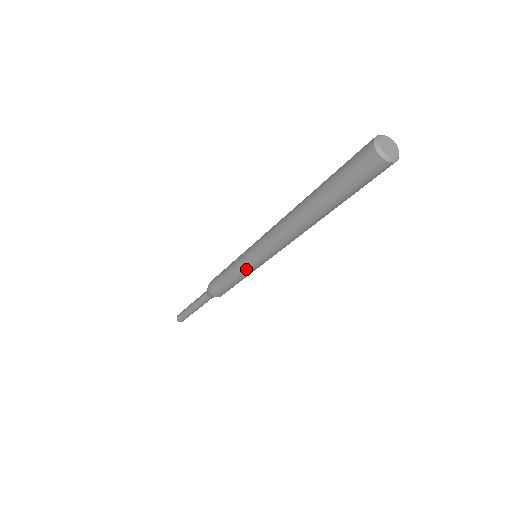
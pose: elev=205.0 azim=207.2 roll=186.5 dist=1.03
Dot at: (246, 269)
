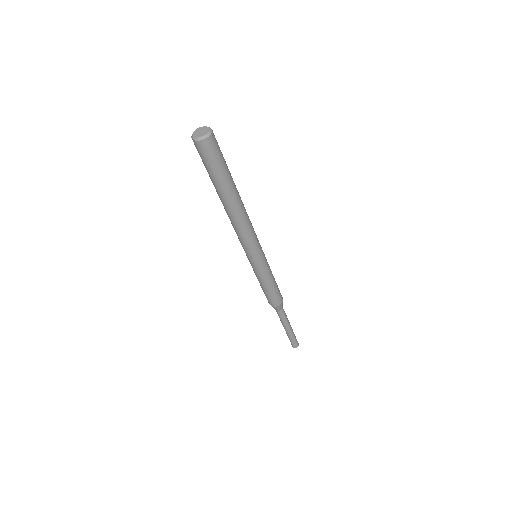
Dot at: (253, 268)
